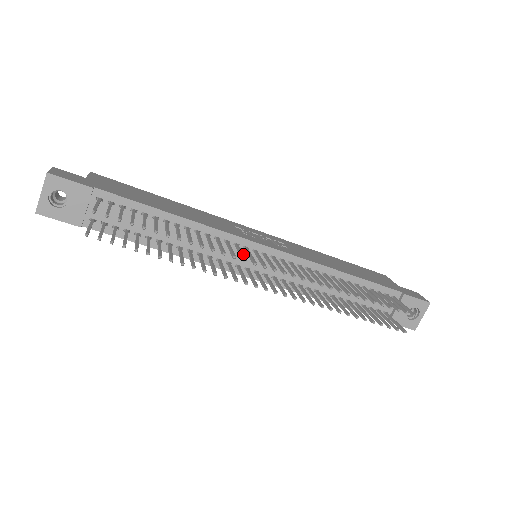
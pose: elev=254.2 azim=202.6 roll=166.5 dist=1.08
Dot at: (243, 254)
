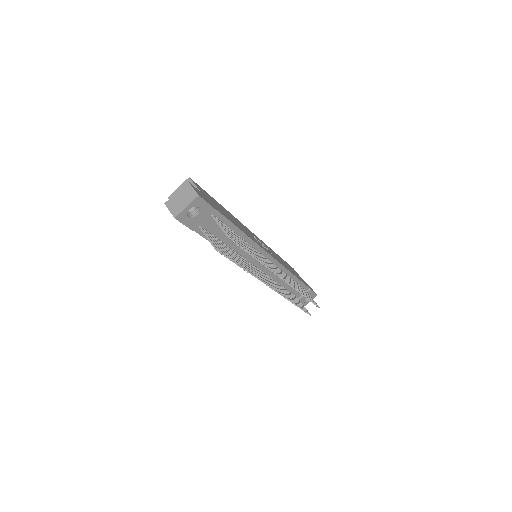
Dot at: (271, 267)
